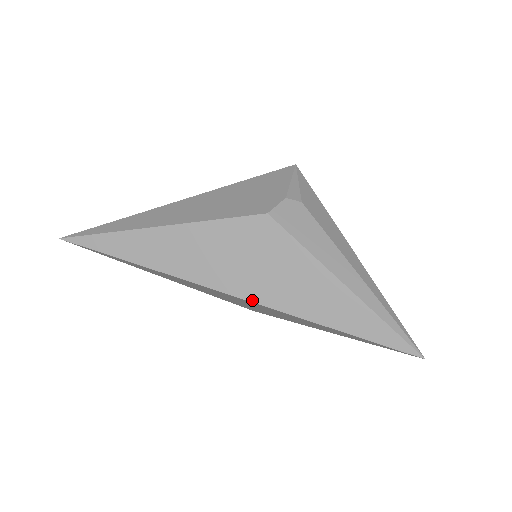
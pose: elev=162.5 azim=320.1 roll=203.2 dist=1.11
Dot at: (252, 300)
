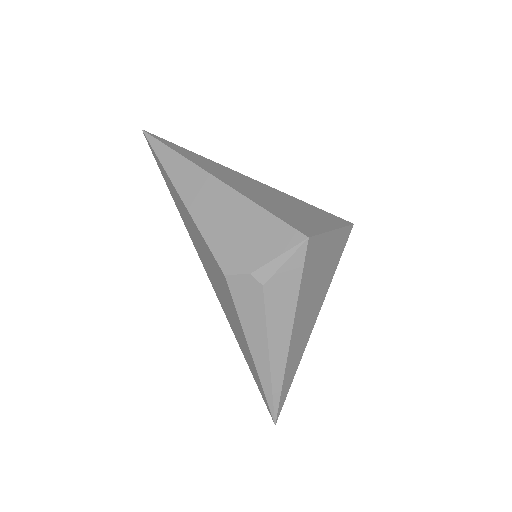
Dot at: (215, 292)
